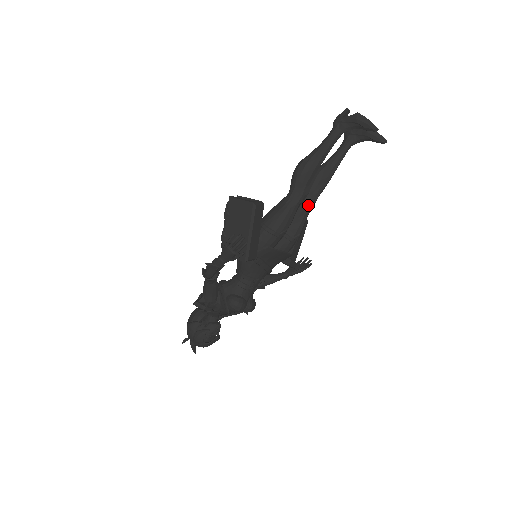
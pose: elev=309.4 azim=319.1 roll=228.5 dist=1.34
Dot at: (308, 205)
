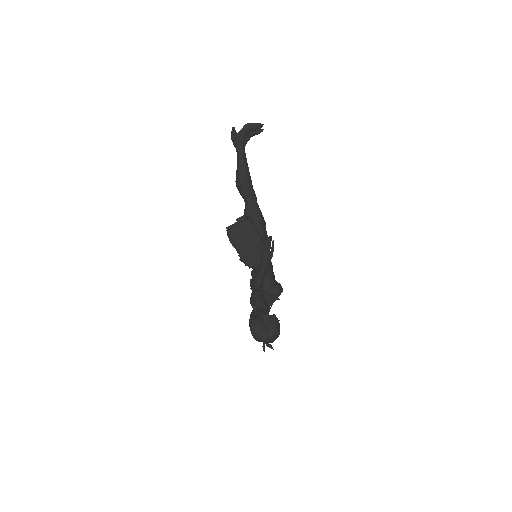
Dot at: occluded
